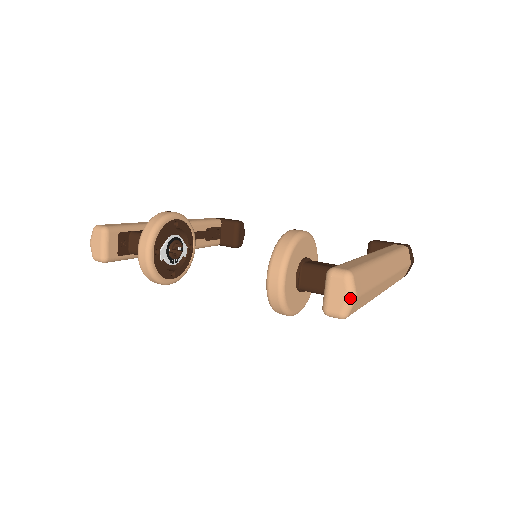
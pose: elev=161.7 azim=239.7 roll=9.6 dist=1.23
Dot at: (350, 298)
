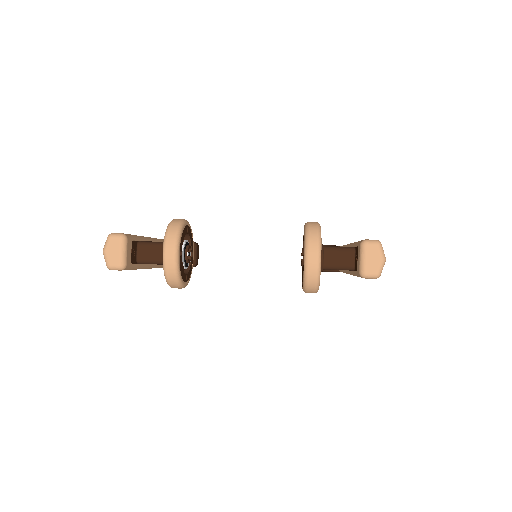
Dot at: (383, 260)
